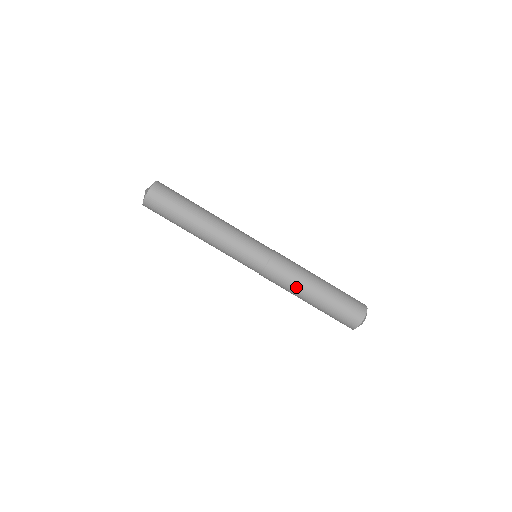
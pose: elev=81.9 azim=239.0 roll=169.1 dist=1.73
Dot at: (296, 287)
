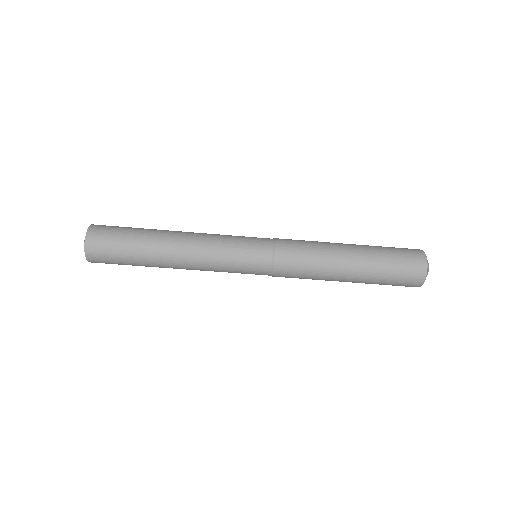
Dot at: (323, 272)
